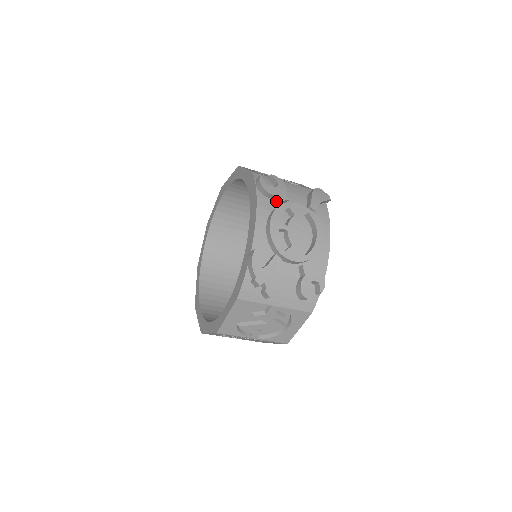
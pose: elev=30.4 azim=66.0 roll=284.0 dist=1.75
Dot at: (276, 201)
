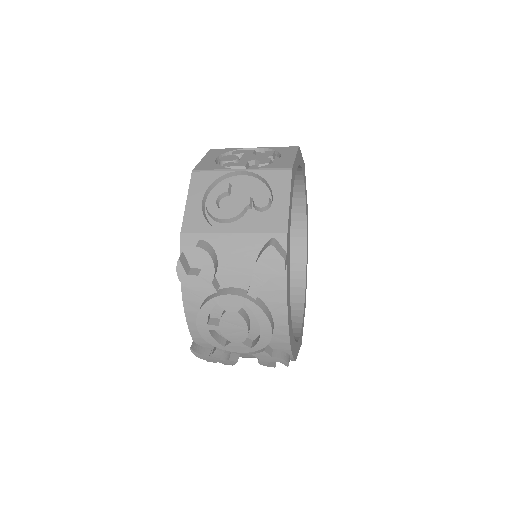
Dot at: (202, 294)
